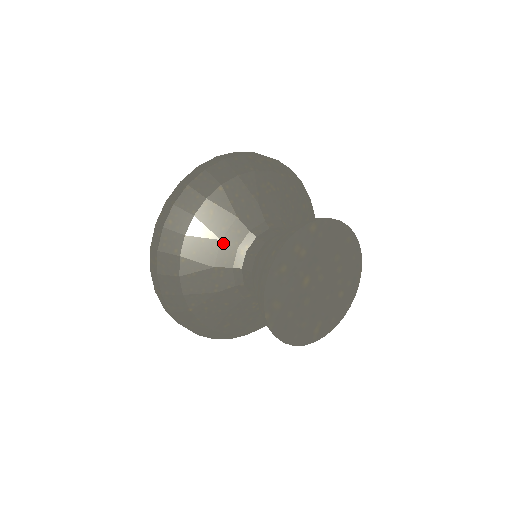
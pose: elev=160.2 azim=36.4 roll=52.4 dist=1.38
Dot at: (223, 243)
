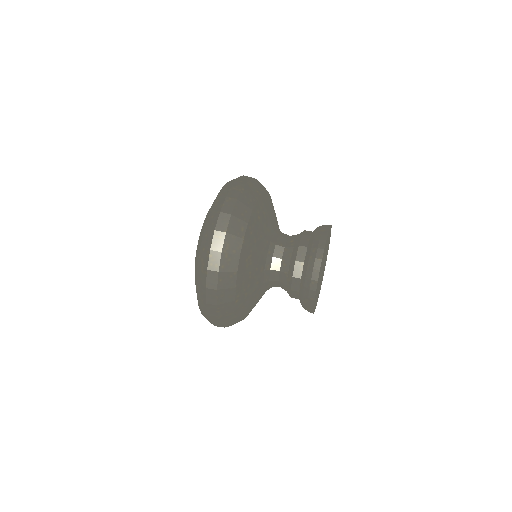
Dot at: (257, 299)
